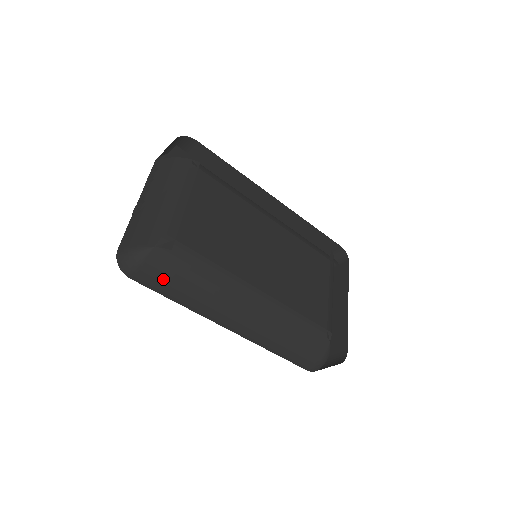
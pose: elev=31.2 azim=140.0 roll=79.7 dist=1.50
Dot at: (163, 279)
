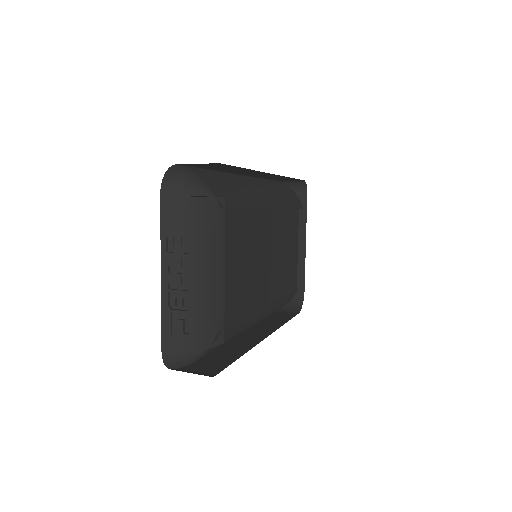
Dot at: occluded
